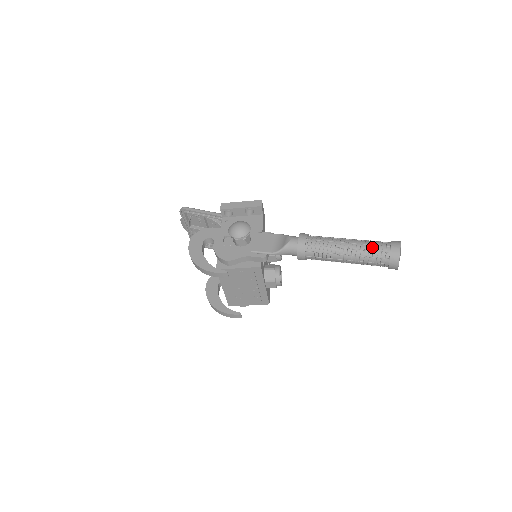
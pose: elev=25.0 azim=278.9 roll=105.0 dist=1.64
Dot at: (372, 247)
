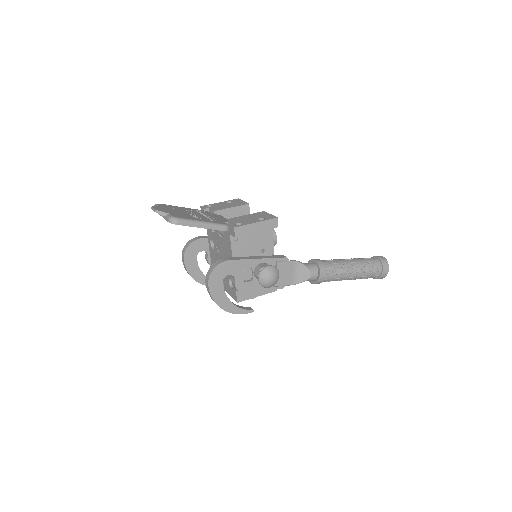
Dot at: (370, 274)
